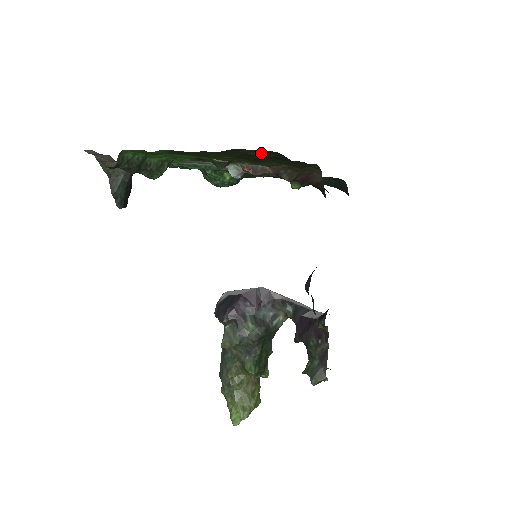
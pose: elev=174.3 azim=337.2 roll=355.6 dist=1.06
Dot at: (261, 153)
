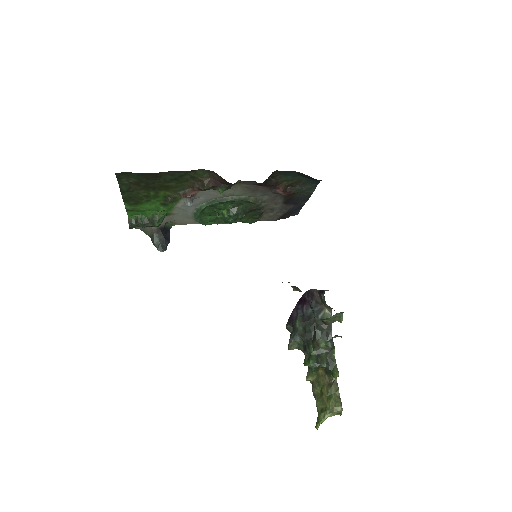
Dot at: (130, 178)
